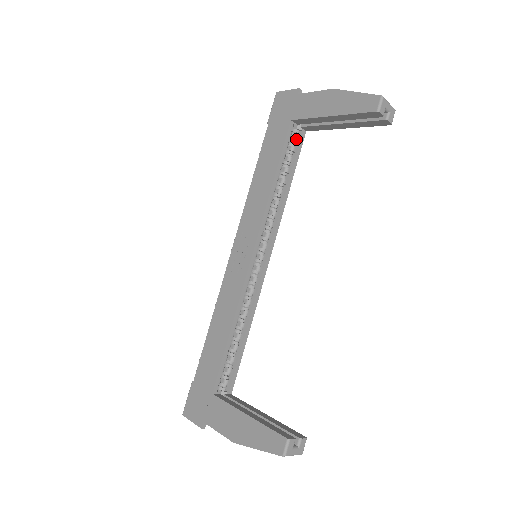
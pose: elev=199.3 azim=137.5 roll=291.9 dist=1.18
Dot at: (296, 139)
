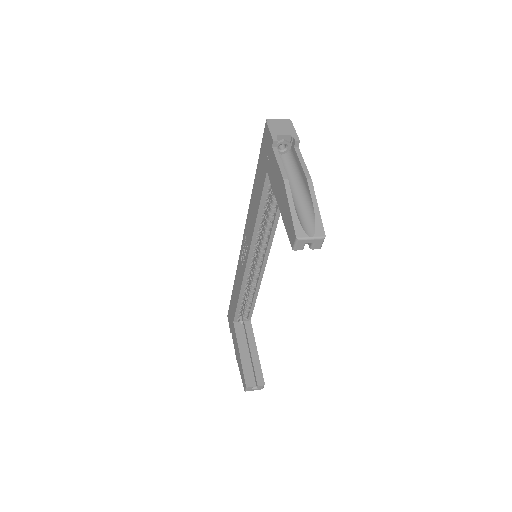
Dot at: occluded
